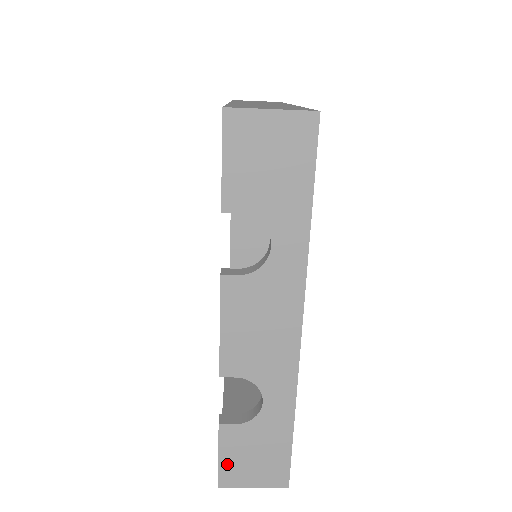
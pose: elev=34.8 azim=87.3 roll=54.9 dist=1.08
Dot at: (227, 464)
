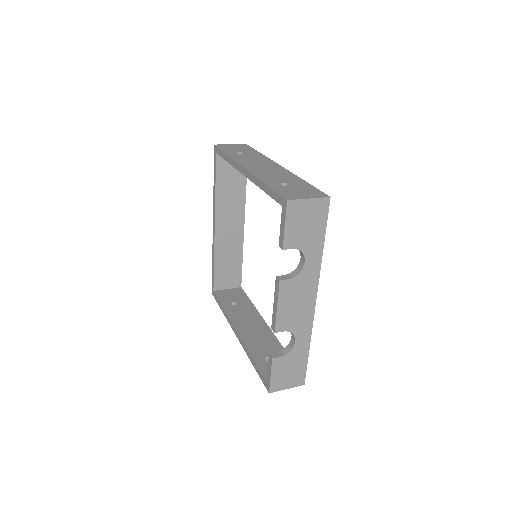
Dot at: (275, 379)
